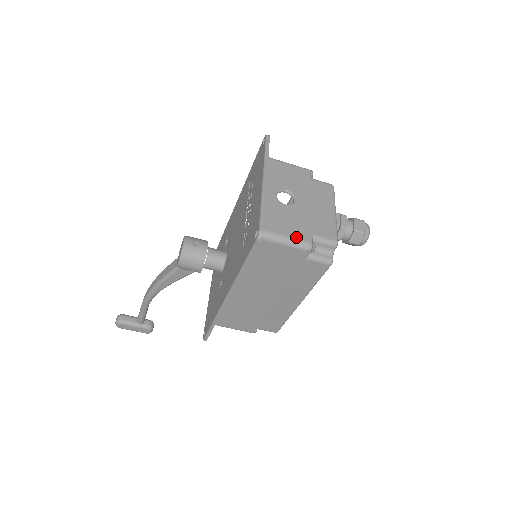
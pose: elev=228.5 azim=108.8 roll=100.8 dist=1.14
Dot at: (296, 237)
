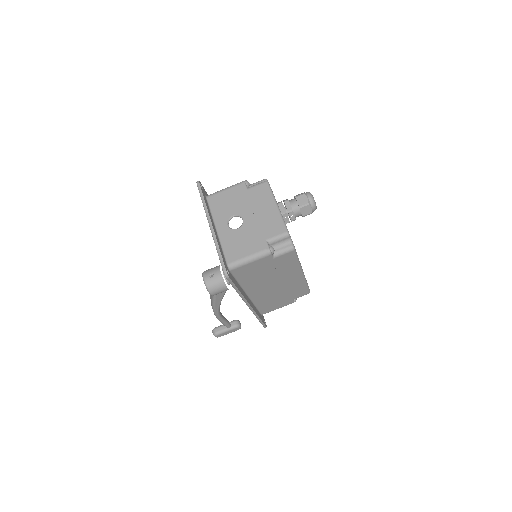
Dot at: (255, 252)
